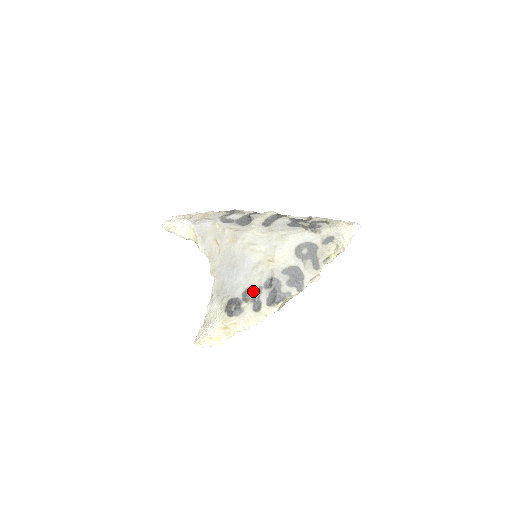
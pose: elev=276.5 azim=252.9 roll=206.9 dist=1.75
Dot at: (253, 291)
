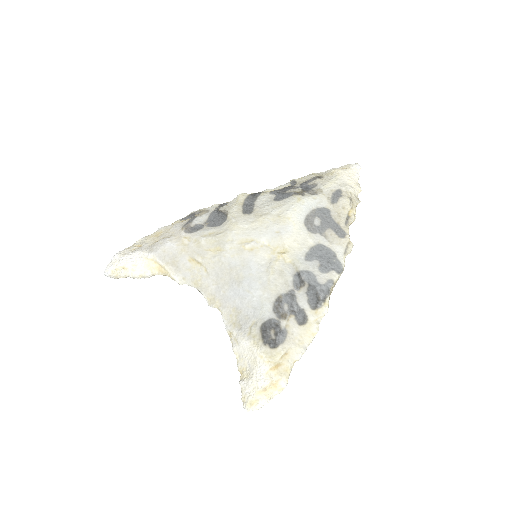
Dot at: (285, 300)
